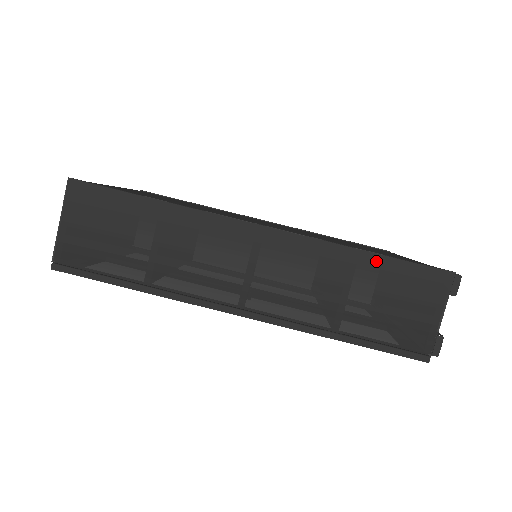
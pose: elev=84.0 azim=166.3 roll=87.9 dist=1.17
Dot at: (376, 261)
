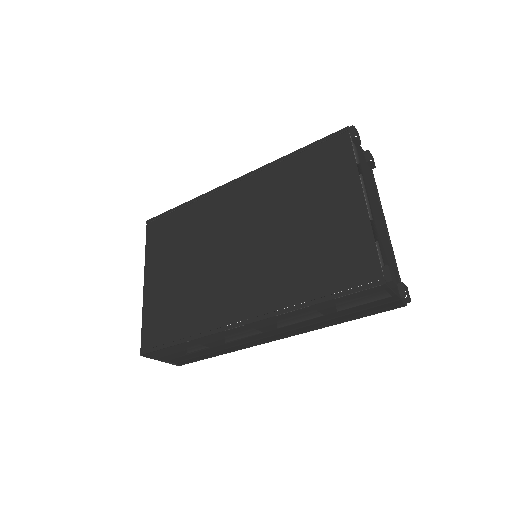
Dot at: (327, 303)
